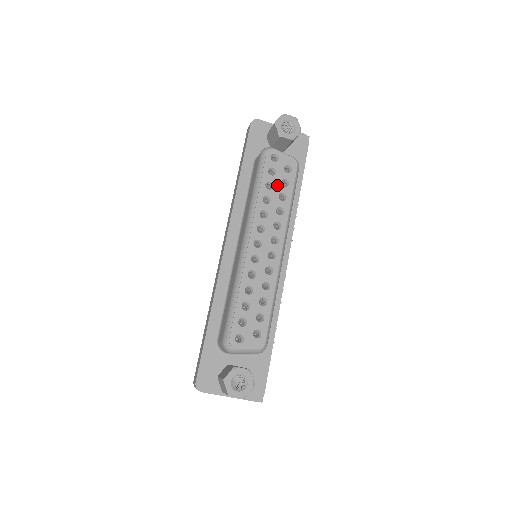
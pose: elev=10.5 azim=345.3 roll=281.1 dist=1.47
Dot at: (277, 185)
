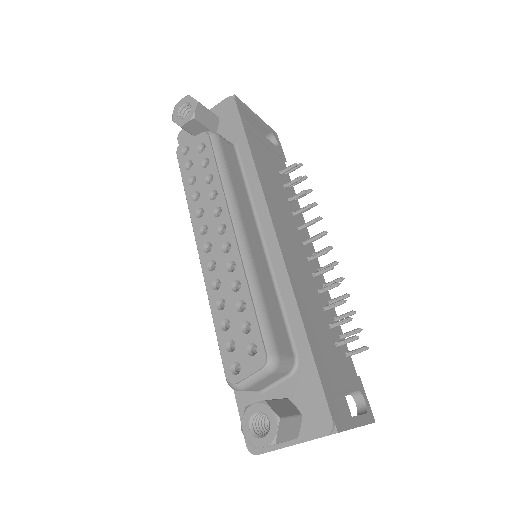
Dot at: (199, 173)
